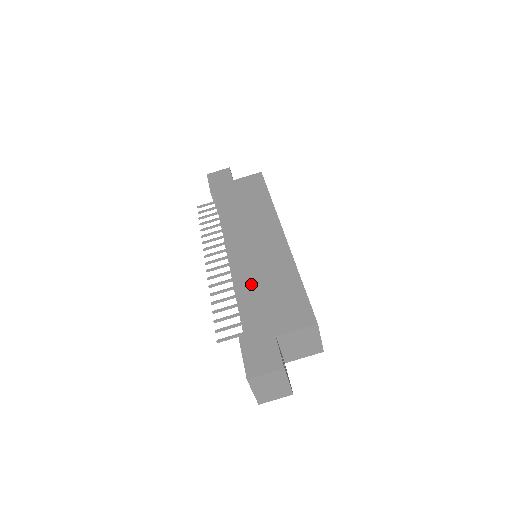
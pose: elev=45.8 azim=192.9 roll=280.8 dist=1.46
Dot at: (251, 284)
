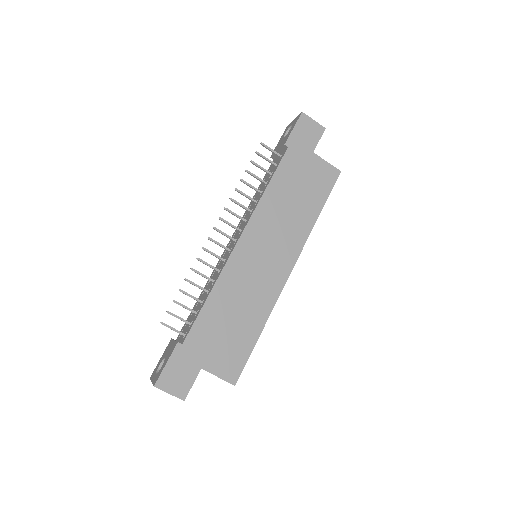
Dot at: (226, 300)
